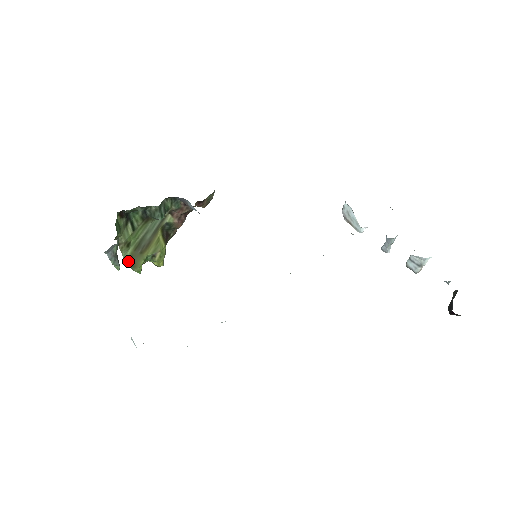
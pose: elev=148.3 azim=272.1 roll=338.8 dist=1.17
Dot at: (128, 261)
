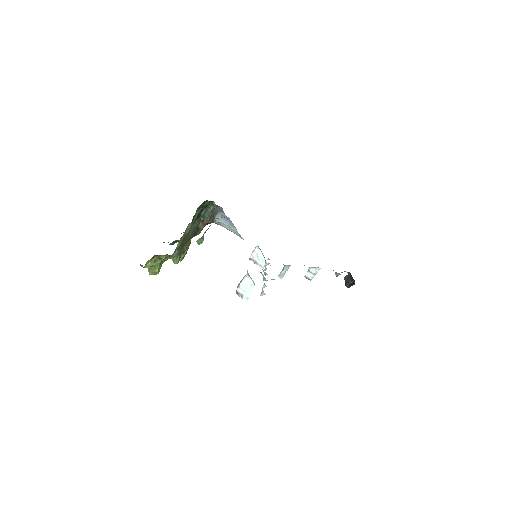
Dot at: (178, 249)
